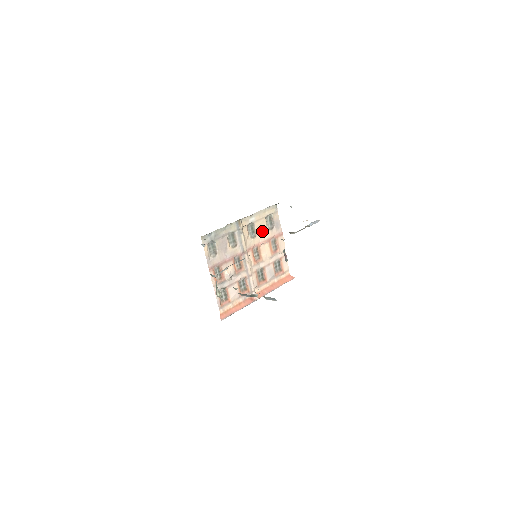
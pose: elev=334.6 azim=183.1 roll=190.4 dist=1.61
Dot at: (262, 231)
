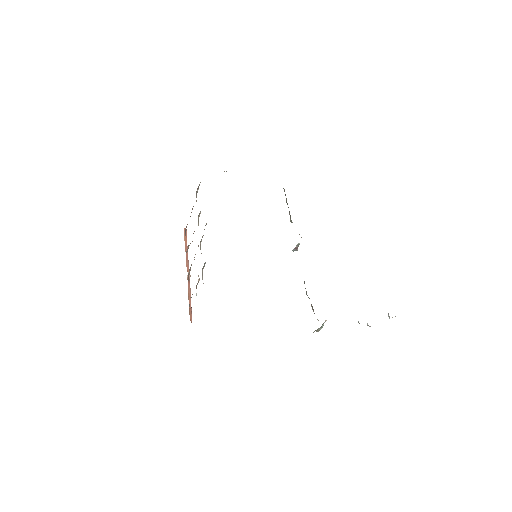
Dot at: occluded
